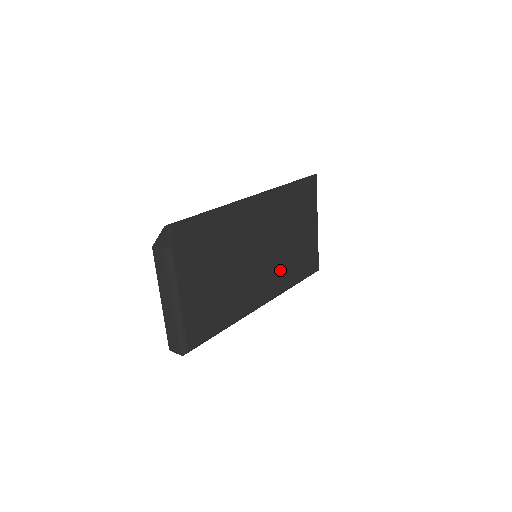
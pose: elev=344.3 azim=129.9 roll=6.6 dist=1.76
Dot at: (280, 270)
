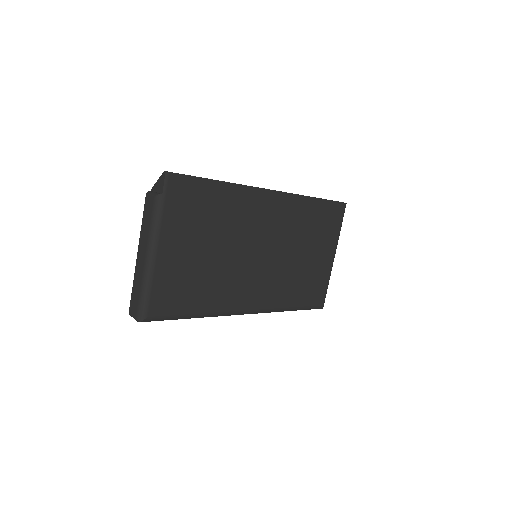
Dot at: (278, 284)
